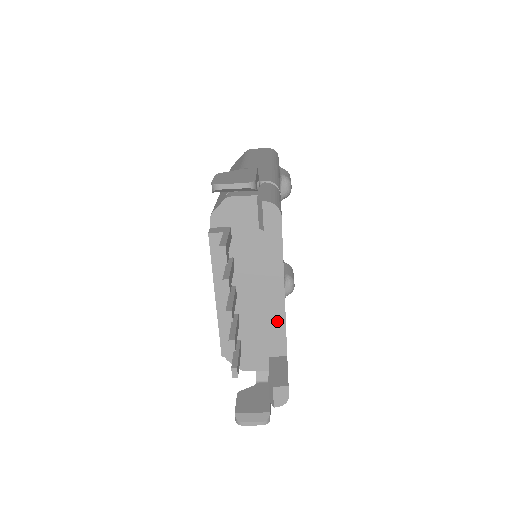
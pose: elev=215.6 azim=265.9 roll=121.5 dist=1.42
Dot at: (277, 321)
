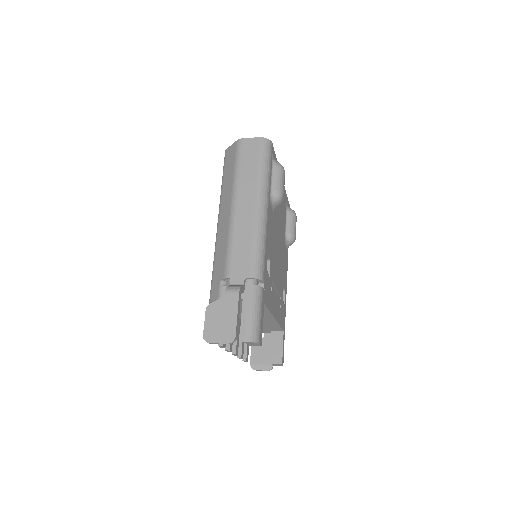
Dot at: (273, 325)
